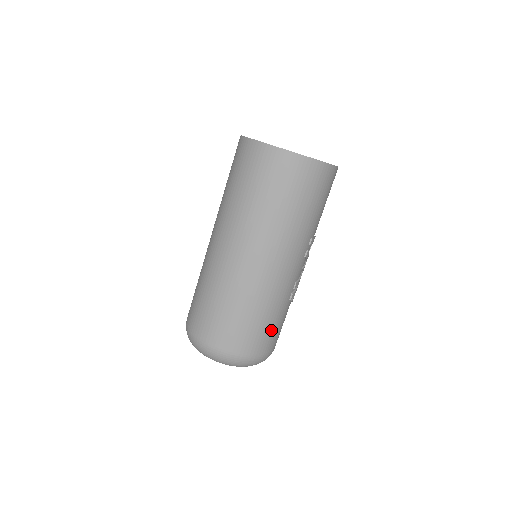
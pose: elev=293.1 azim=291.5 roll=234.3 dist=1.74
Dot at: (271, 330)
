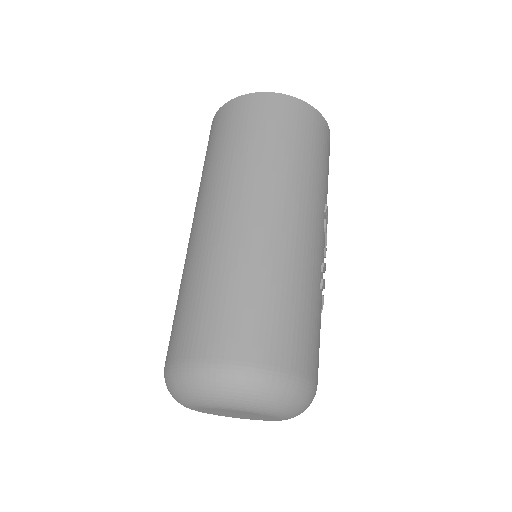
Dot at: (308, 329)
